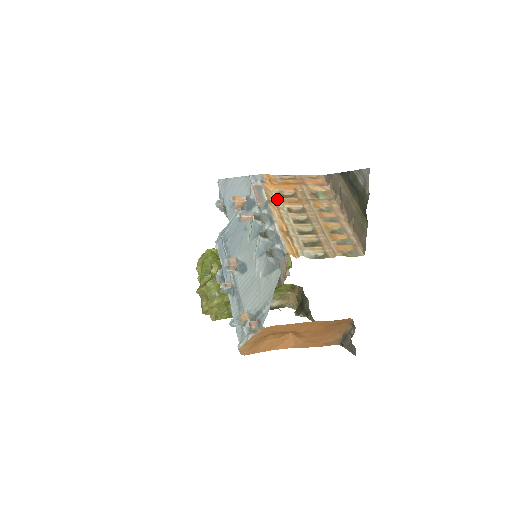
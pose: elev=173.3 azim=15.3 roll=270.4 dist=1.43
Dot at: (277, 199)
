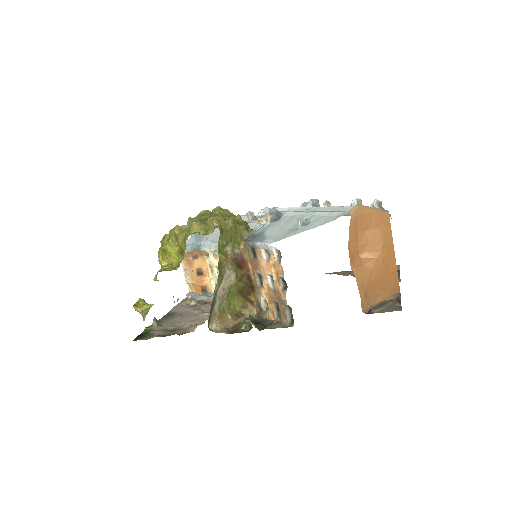
Dot at: occluded
